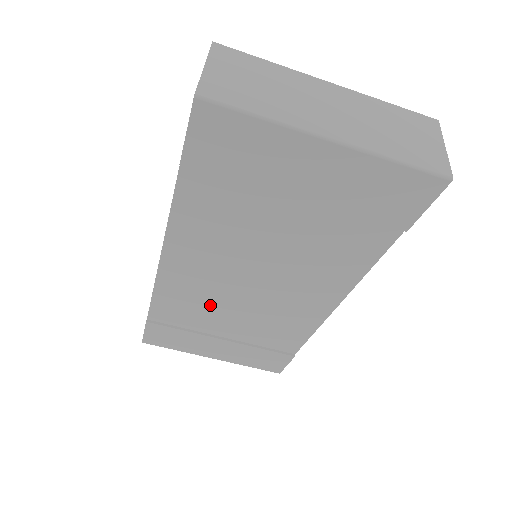
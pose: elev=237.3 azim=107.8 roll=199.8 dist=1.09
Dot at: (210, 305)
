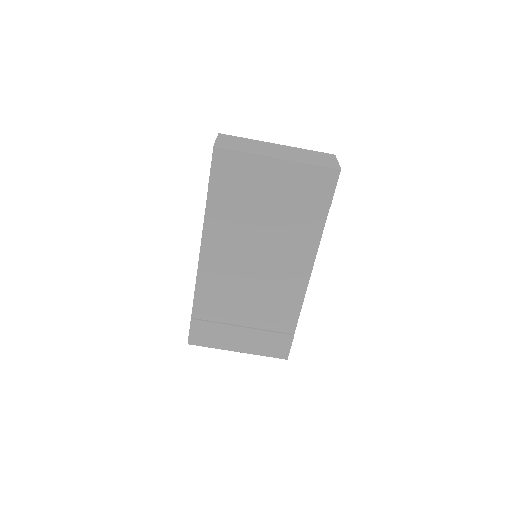
Dot at: (232, 293)
